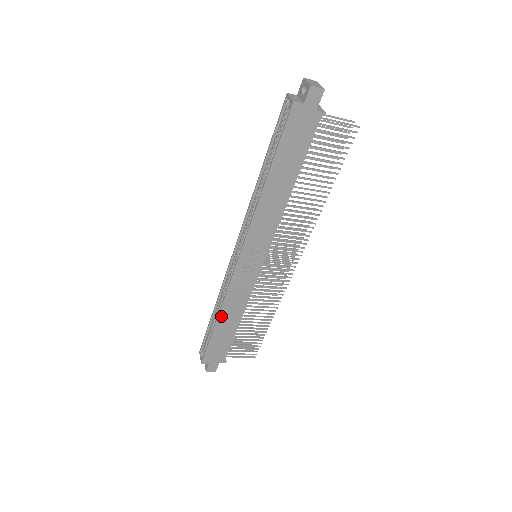
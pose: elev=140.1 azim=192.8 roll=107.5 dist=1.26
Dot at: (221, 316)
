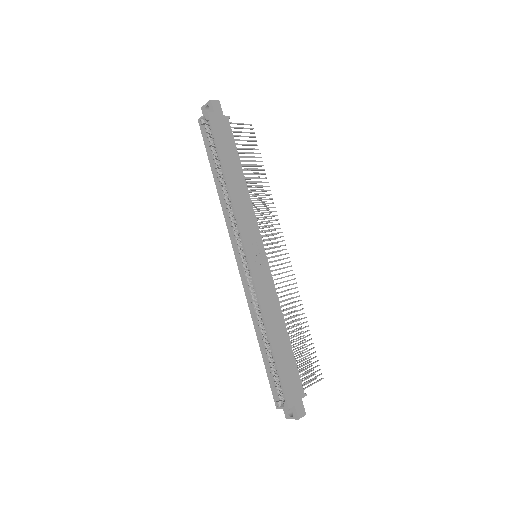
Dot at: (270, 330)
